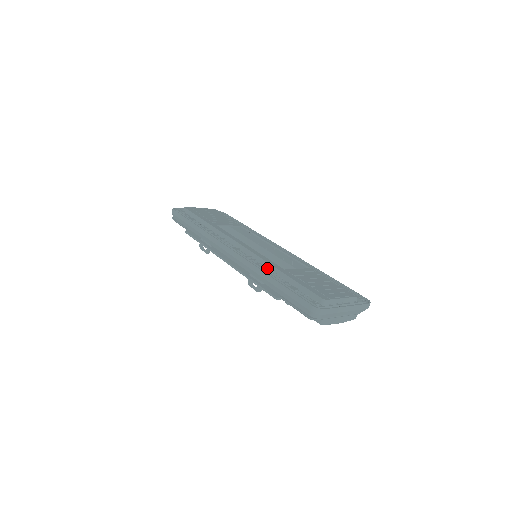
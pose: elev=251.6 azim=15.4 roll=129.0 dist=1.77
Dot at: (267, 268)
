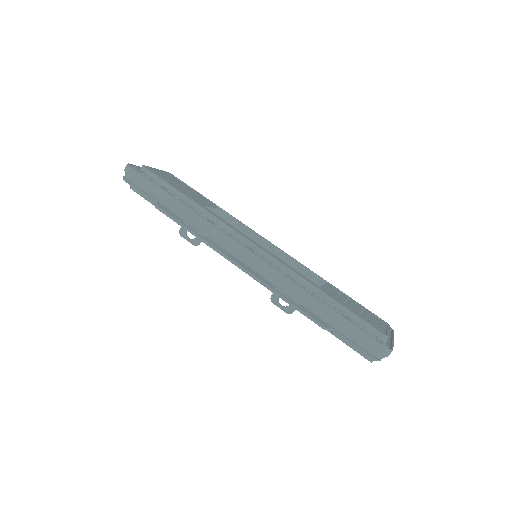
Dot at: (299, 283)
